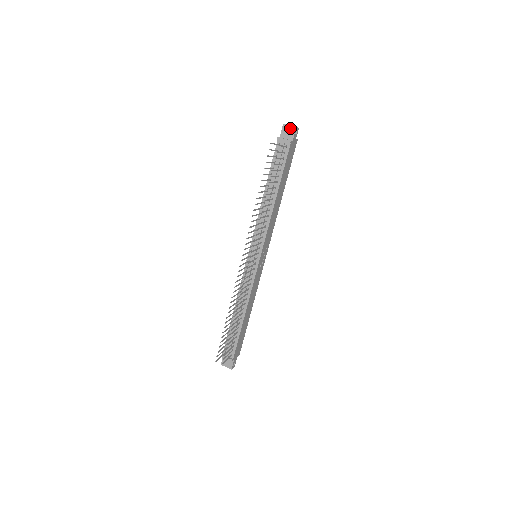
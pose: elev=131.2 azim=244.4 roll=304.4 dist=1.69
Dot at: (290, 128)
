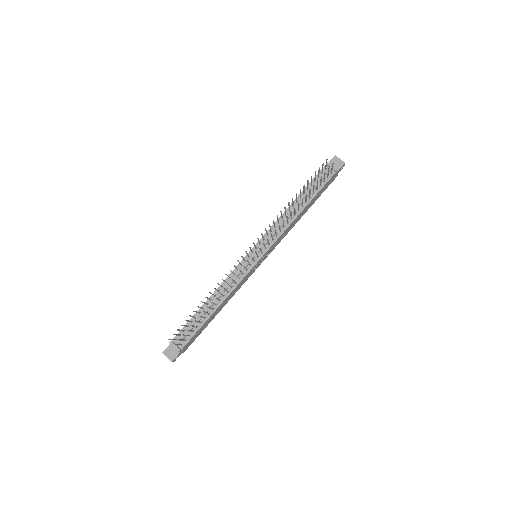
Dot at: (339, 161)
